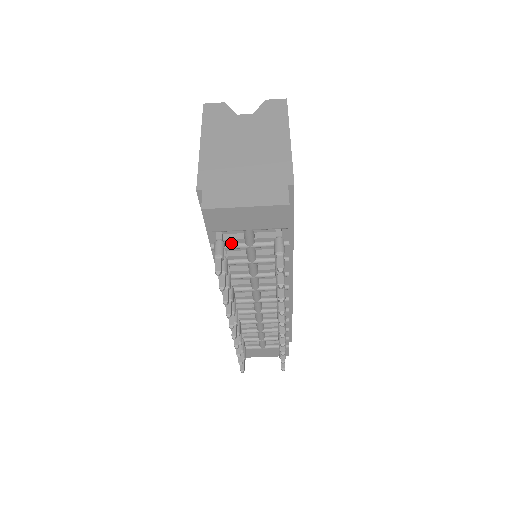
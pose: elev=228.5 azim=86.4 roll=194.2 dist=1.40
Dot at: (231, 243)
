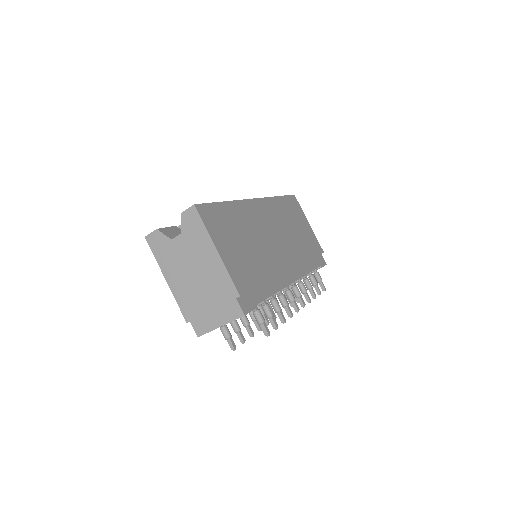
Dot at: occluded
